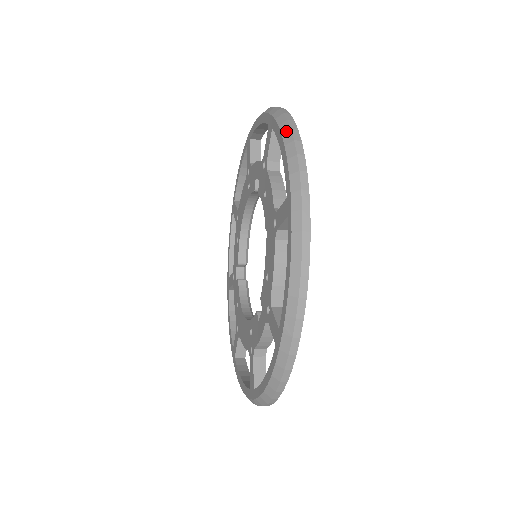
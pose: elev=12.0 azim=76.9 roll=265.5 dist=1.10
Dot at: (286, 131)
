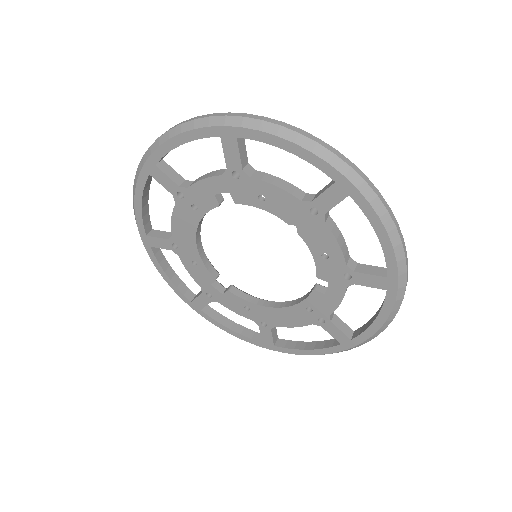
Dot at: (278, 130)
